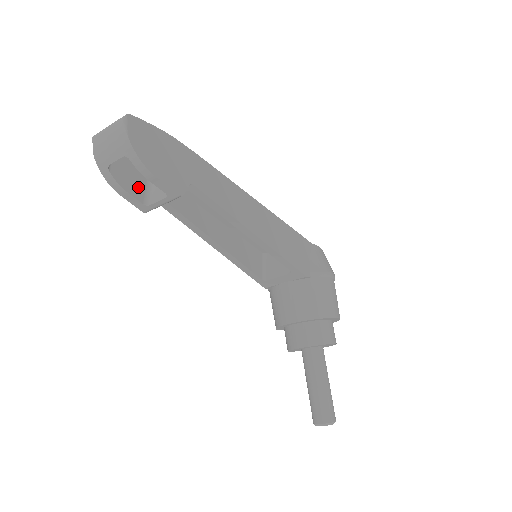
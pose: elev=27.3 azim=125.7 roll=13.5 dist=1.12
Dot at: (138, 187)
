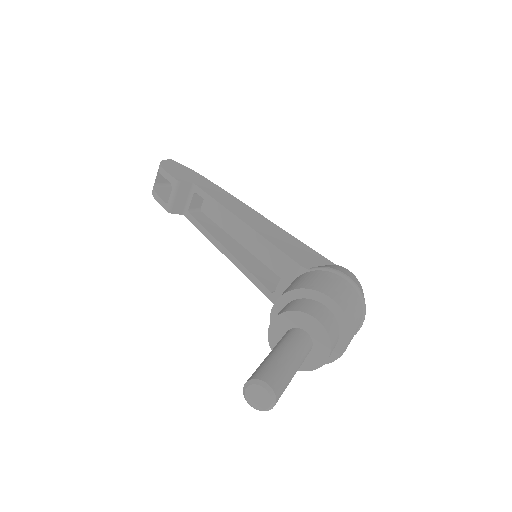
Dot at: occluded
